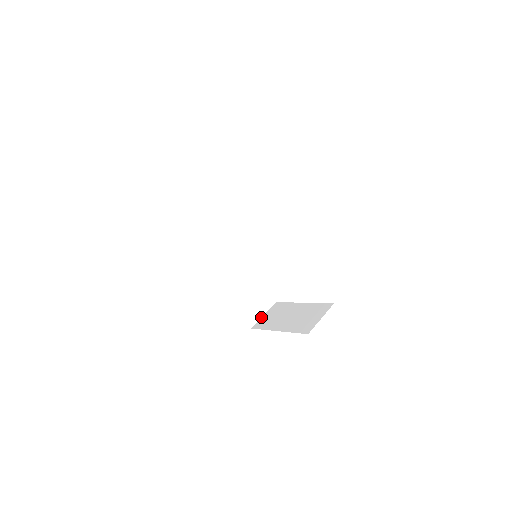
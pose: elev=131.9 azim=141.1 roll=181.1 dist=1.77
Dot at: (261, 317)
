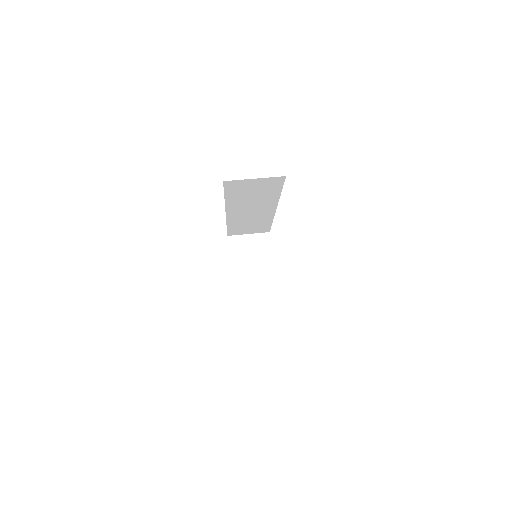
Dot at: (245, 234)
